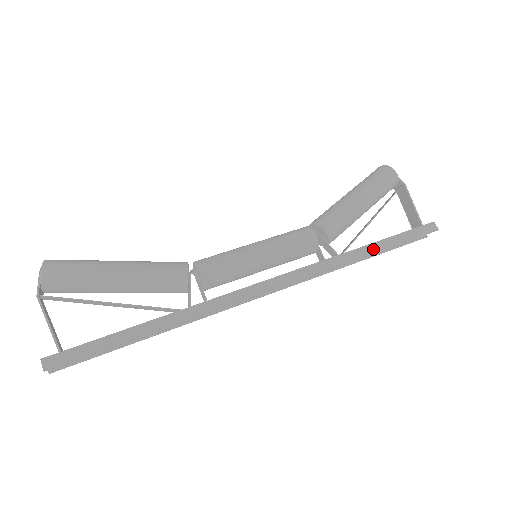
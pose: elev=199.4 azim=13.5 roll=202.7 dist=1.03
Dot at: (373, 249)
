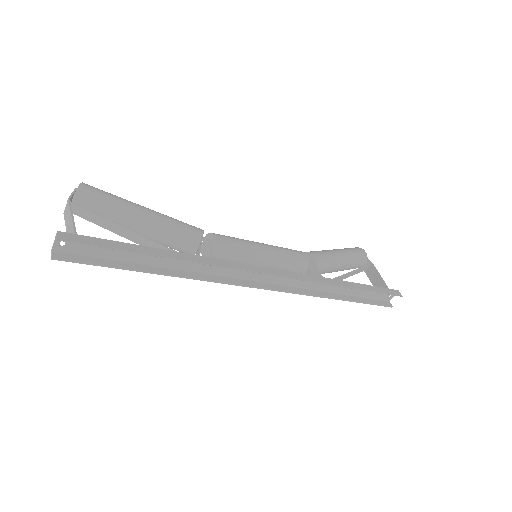
Dot at: (352, 285)
